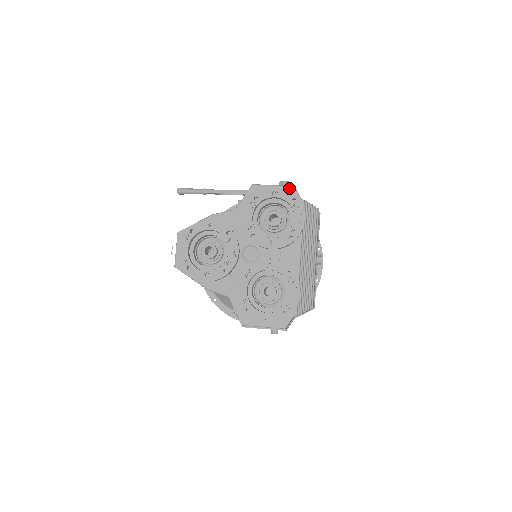
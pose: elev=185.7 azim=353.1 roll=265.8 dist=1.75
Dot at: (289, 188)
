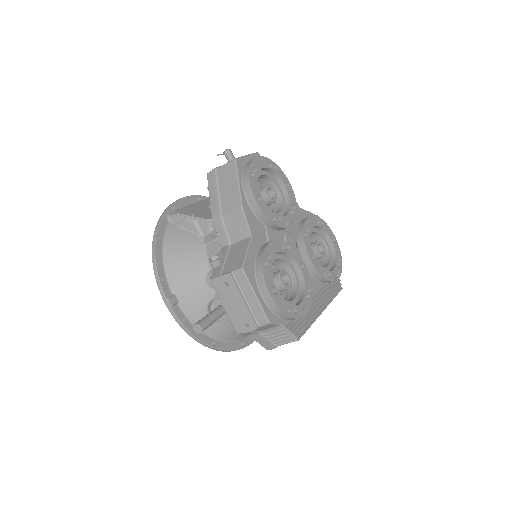
Dot at: occluded
